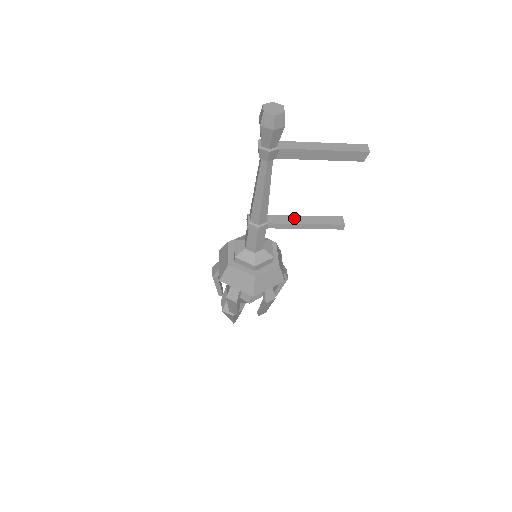
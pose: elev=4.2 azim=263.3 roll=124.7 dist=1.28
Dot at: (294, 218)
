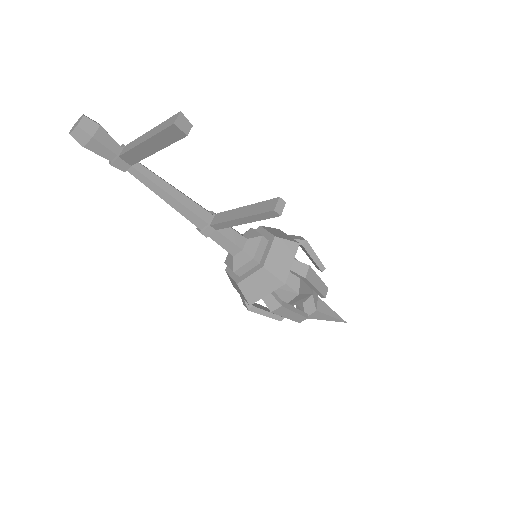
Dot at: (233, 213)
